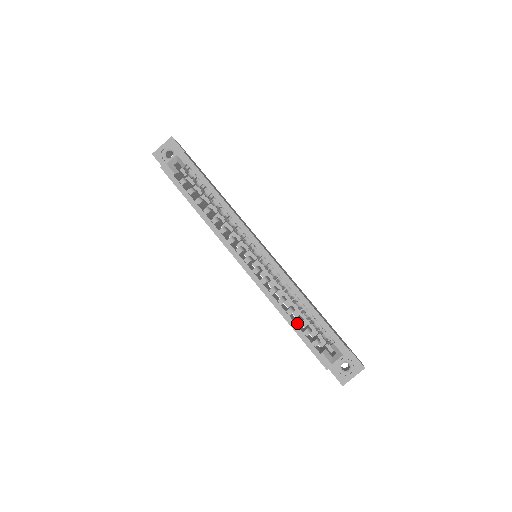
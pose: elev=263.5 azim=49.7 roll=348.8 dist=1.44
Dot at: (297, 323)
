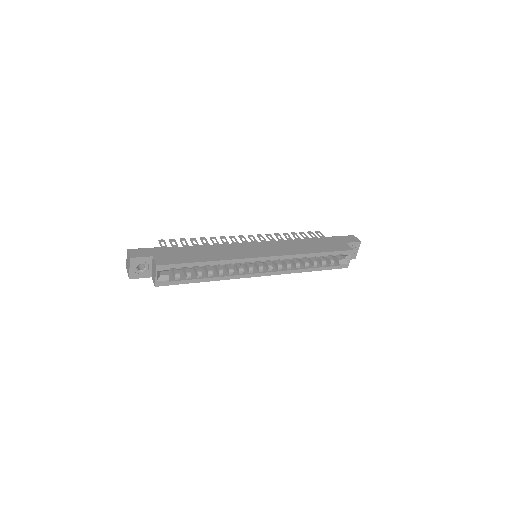
Dot at: (315, 266)
